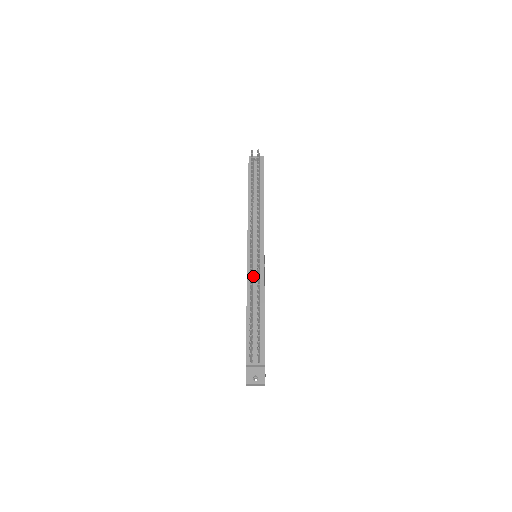
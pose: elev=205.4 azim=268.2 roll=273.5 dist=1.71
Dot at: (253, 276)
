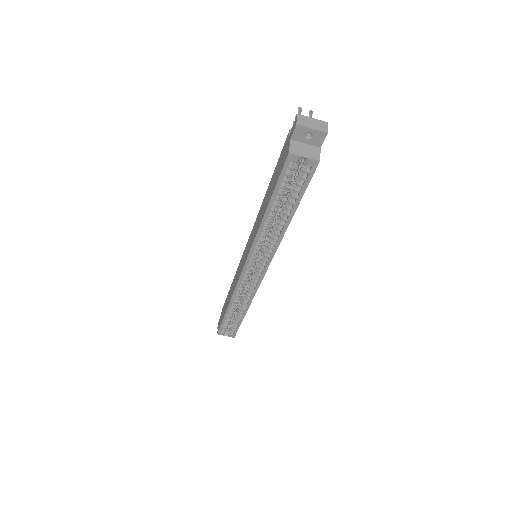
Dot at: occluded
